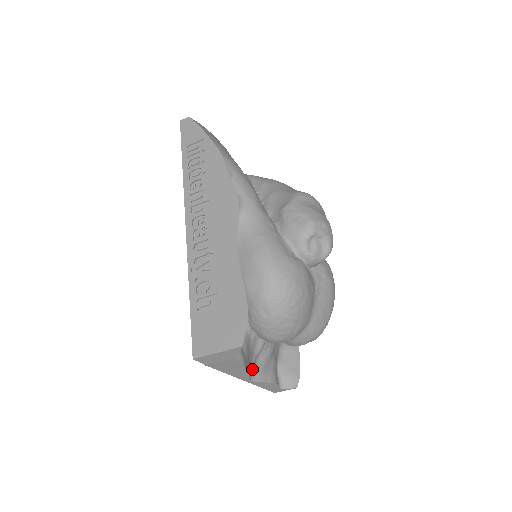
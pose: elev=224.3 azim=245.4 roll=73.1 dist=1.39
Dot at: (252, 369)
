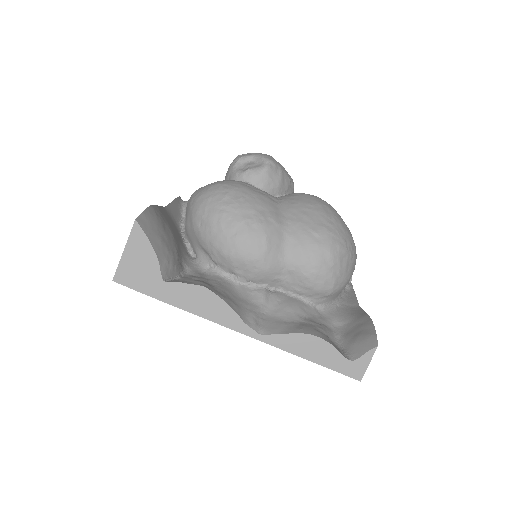
Dot at: (253, 318)
